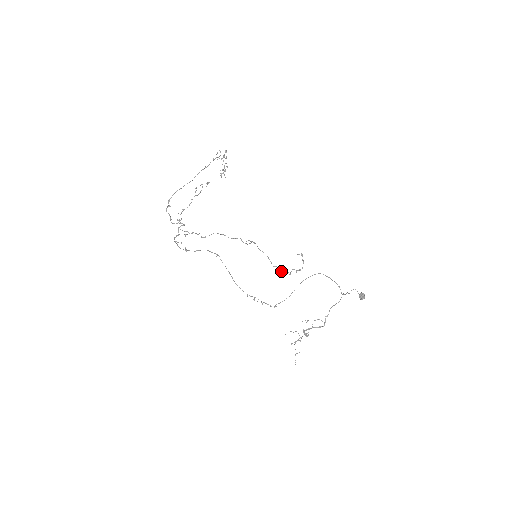
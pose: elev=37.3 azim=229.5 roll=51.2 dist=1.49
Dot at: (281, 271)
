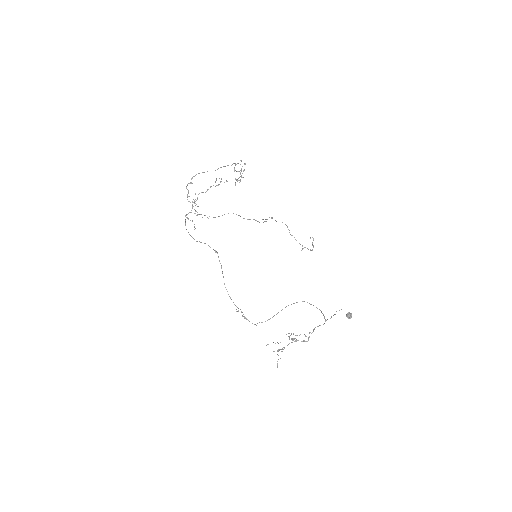
Dot at: occluded
